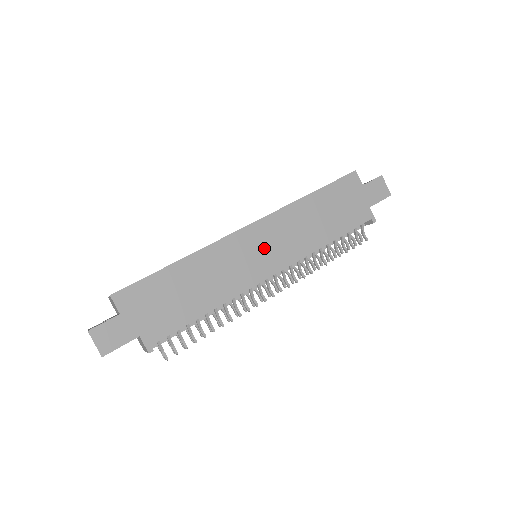
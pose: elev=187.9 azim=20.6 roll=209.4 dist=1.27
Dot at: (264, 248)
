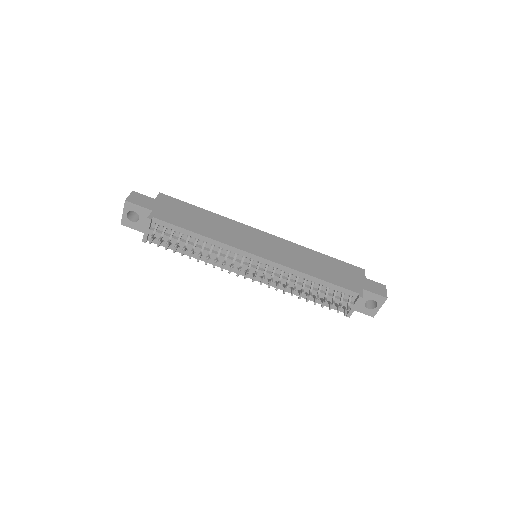
Dot at: (264, 244)
